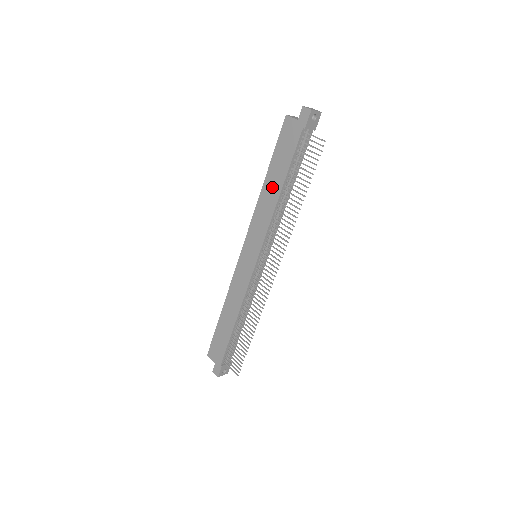
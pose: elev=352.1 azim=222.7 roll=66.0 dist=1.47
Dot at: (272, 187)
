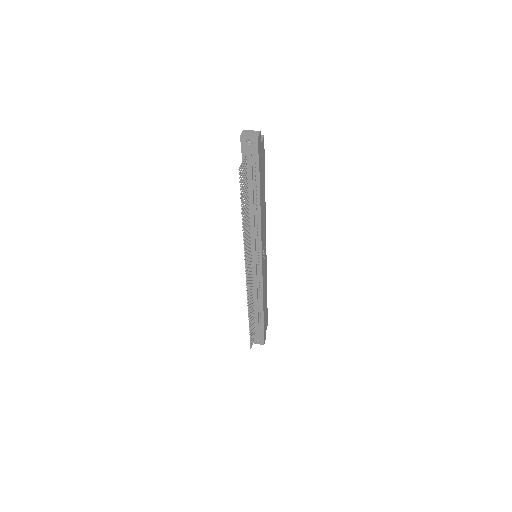
Dot at: occluded
